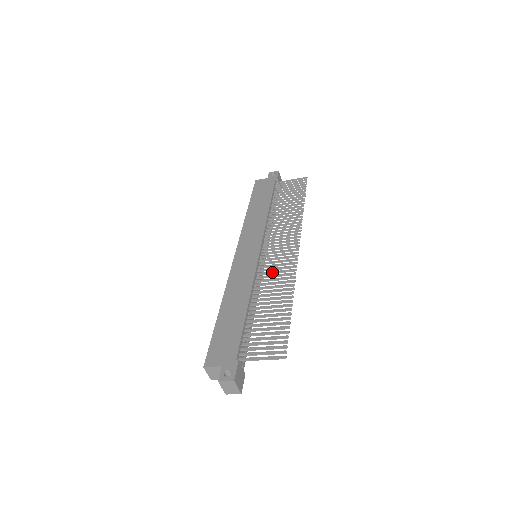
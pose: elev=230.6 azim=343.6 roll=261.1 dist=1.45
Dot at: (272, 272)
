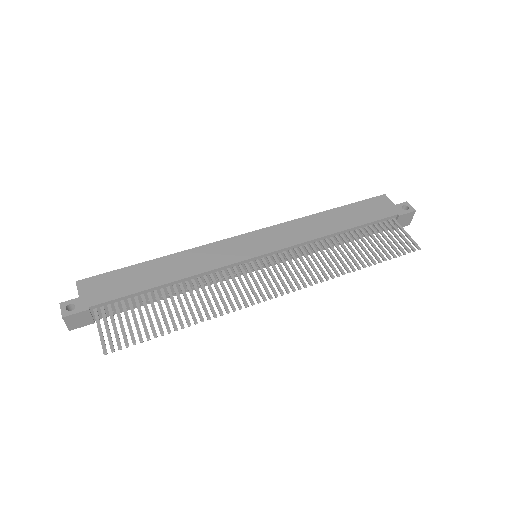
Dot at: (229, 284)
